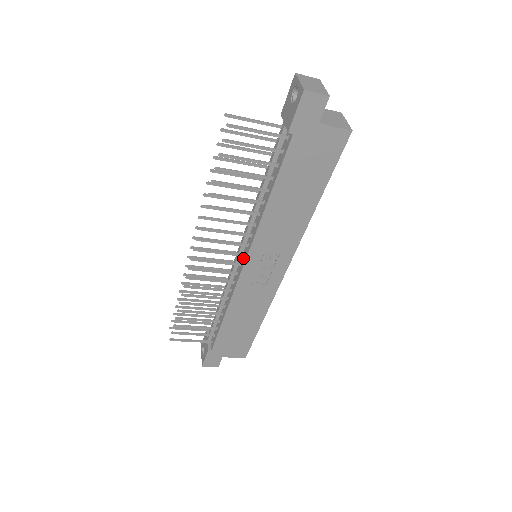
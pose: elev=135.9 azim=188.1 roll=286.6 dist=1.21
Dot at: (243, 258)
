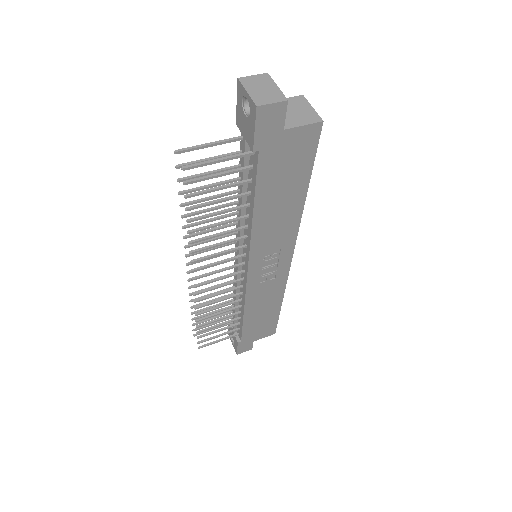
Dot at: (244, 266)
